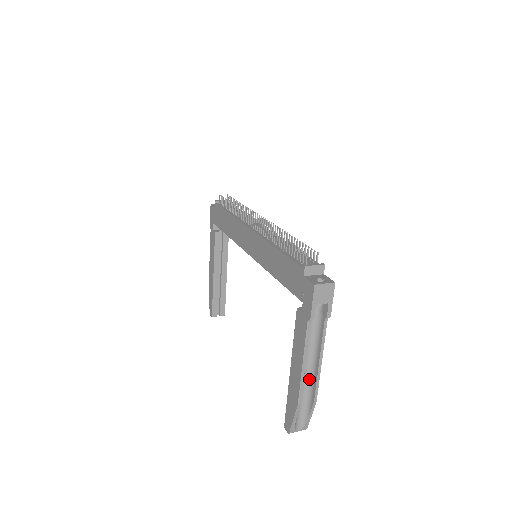
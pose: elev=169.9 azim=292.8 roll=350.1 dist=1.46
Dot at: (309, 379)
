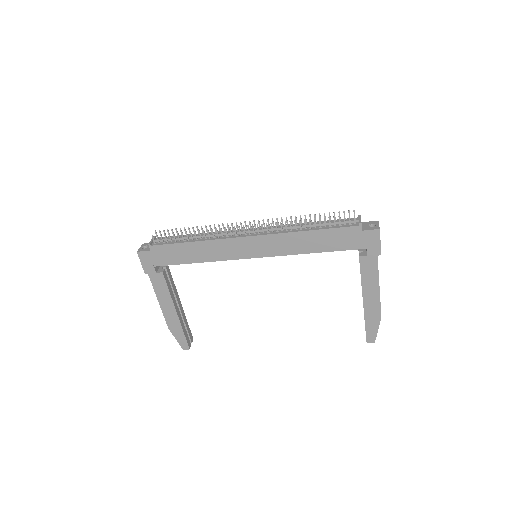
Dot at: occluded
